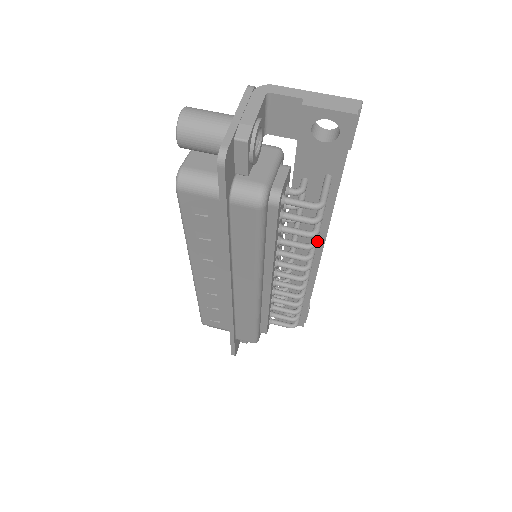
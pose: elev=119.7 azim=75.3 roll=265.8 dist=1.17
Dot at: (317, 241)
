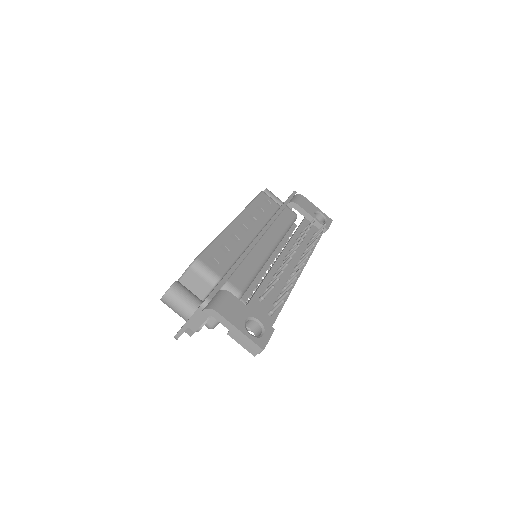
Dot at: occluded
